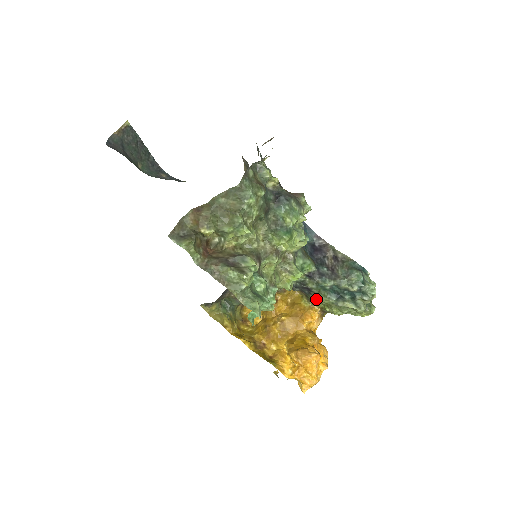
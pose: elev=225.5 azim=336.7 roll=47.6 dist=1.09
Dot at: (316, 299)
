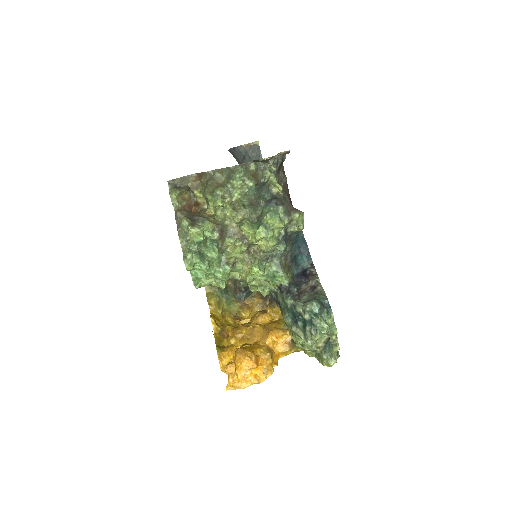
Dot at: occluded
